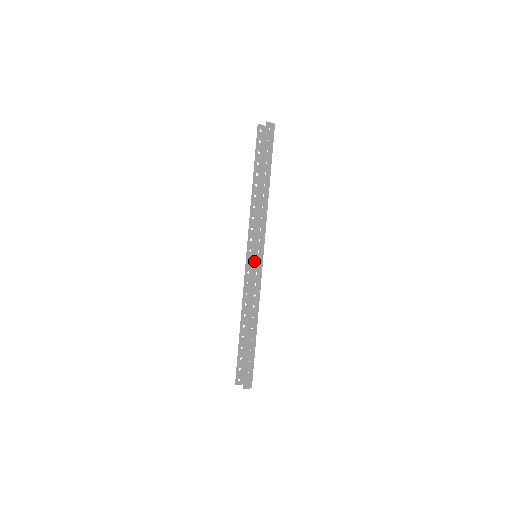
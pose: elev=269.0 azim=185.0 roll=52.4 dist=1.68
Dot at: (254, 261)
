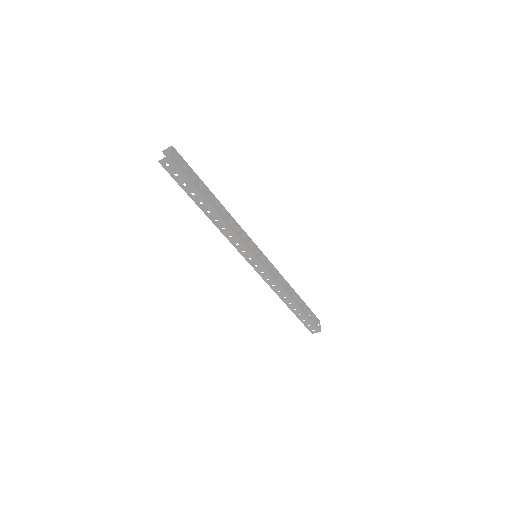
Dot at: occluded
